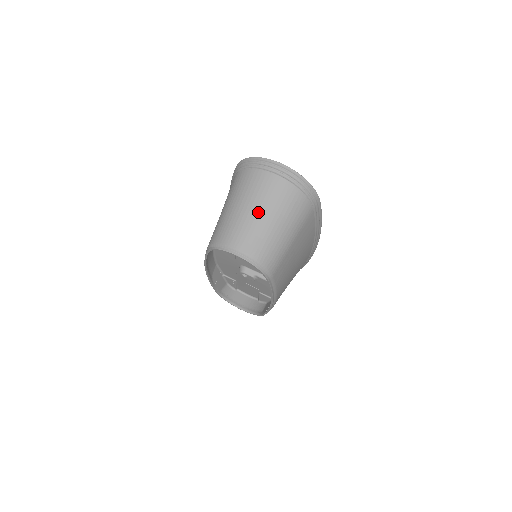
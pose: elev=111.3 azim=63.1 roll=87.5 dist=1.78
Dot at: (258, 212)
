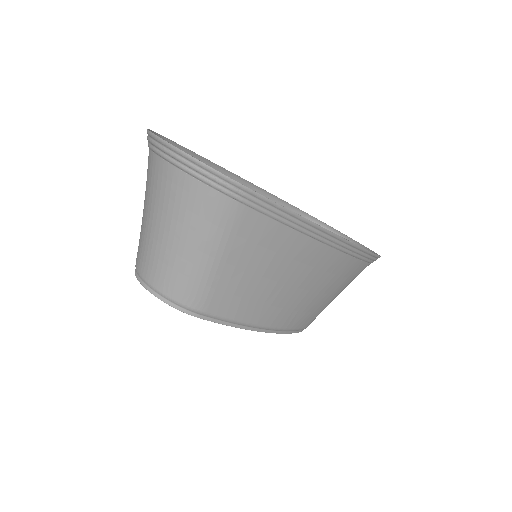
Dot at: (153, 220)
